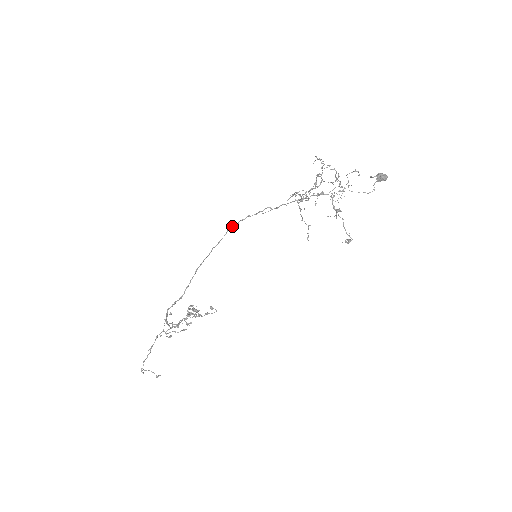
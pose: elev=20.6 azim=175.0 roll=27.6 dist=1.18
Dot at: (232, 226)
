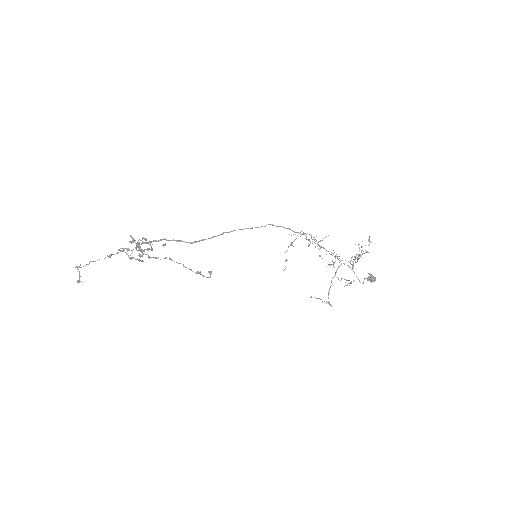
Dot at: occluded
